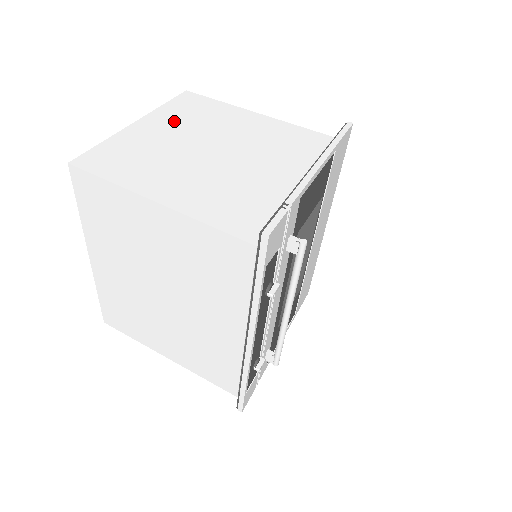
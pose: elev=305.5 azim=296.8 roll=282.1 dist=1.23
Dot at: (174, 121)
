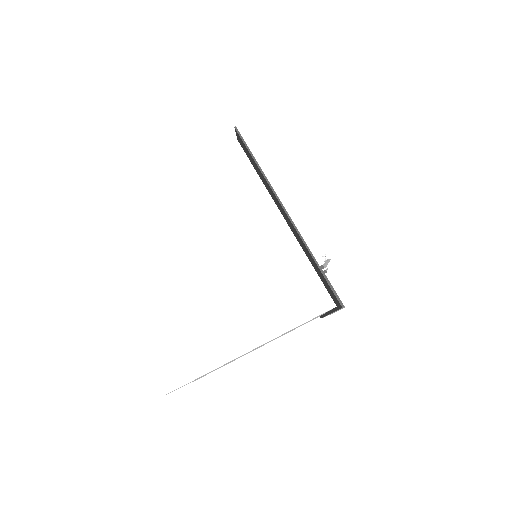
Dot at: (130, 274)
